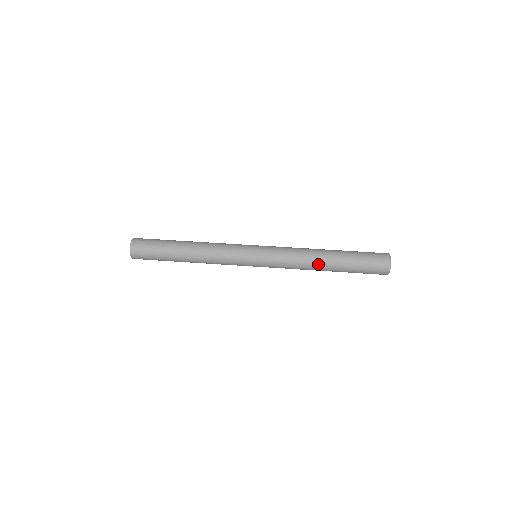
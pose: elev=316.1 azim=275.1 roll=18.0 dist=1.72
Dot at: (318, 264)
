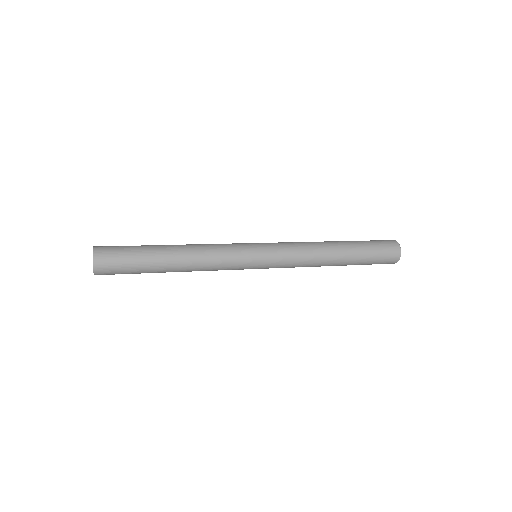
Dot at: (330, 251)
